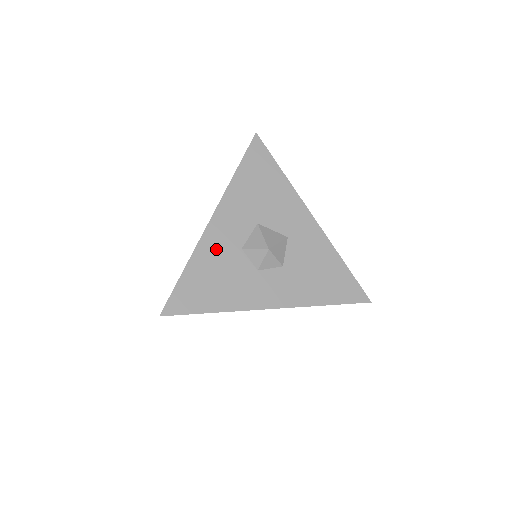
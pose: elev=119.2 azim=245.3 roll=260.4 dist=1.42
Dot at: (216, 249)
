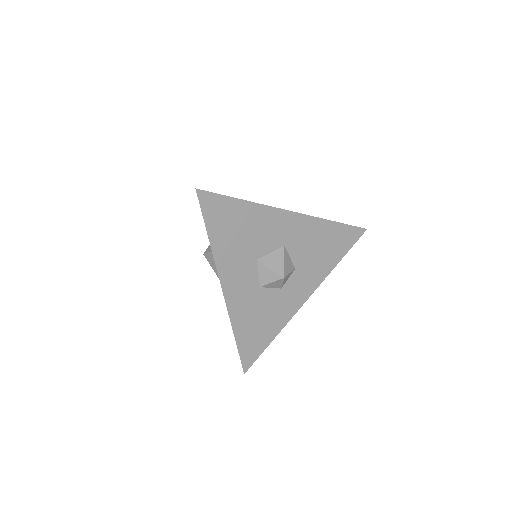
Dot at: (244, 305)
